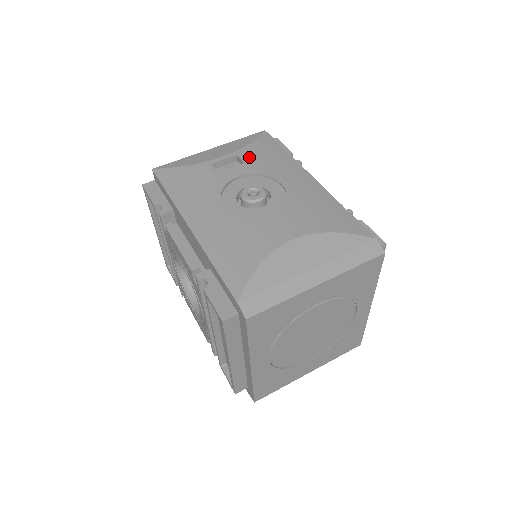
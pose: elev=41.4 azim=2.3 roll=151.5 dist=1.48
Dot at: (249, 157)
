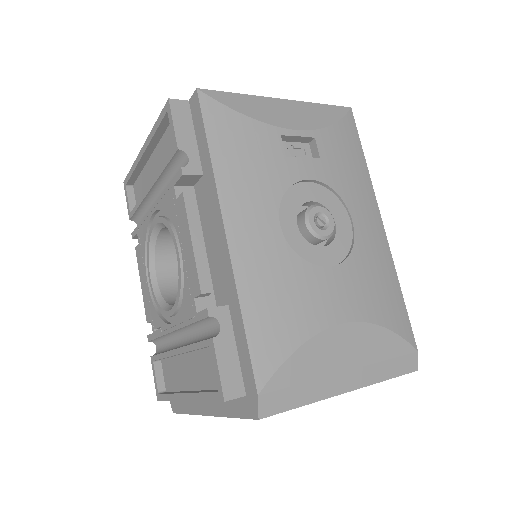
Dot at: (328, 150)
